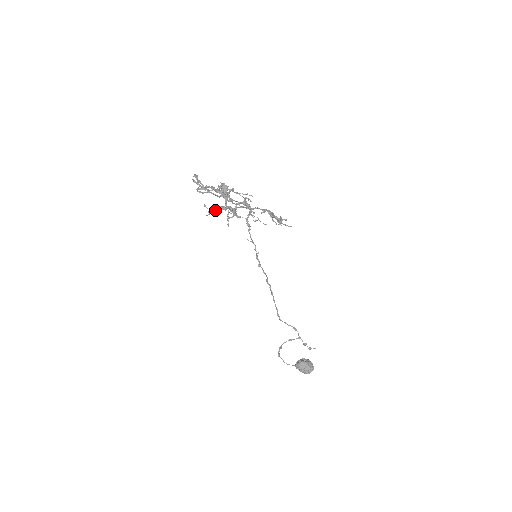
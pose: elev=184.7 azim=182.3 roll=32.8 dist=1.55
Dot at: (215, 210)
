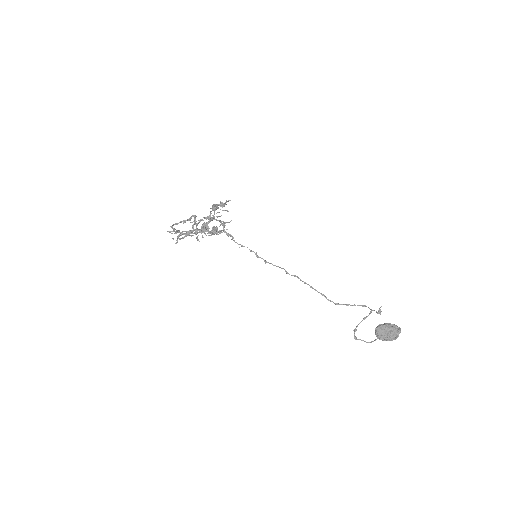
Dot at: (184, 237)
